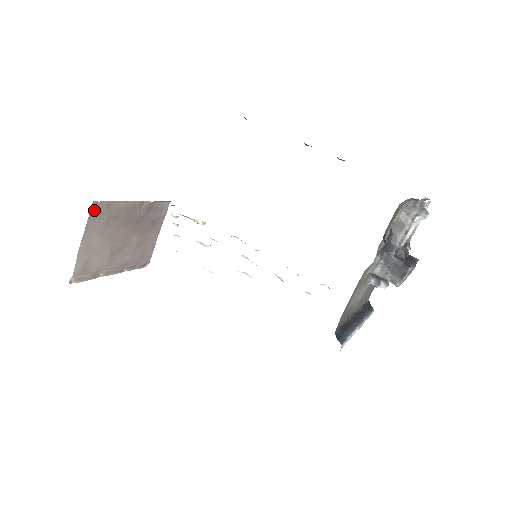
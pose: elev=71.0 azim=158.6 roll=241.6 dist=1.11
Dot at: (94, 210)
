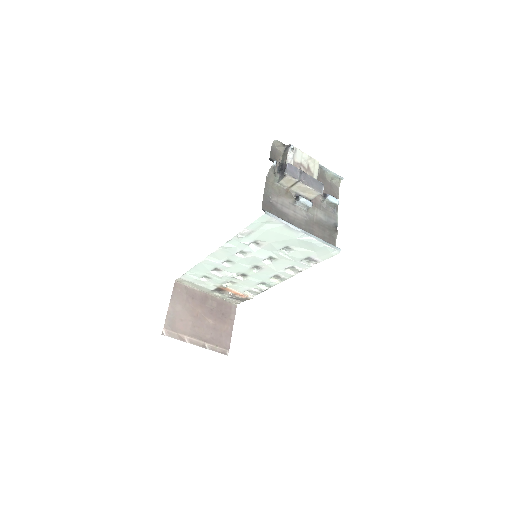
Dot at: (176, 287)
